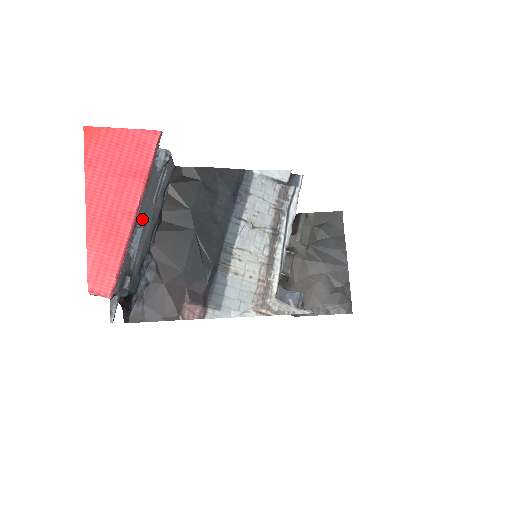
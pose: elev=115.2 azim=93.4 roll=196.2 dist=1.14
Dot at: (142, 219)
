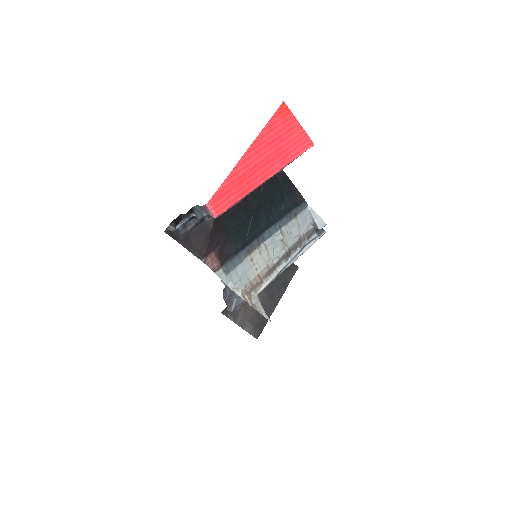
Dot at: occluded
